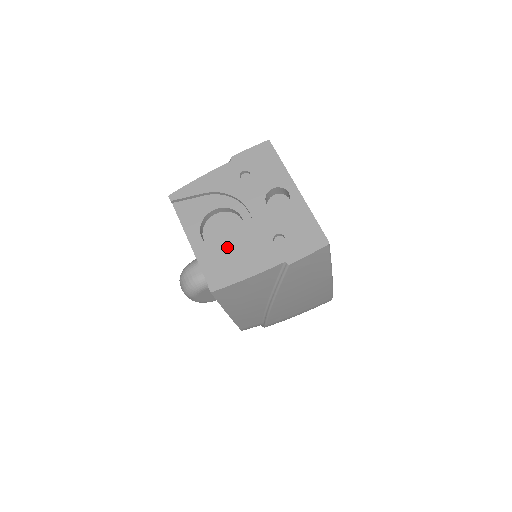
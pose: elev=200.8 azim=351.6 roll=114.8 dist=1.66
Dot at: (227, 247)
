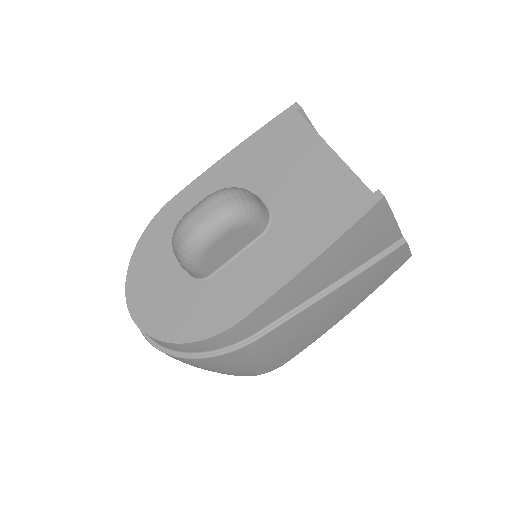
Dot at: occluded
